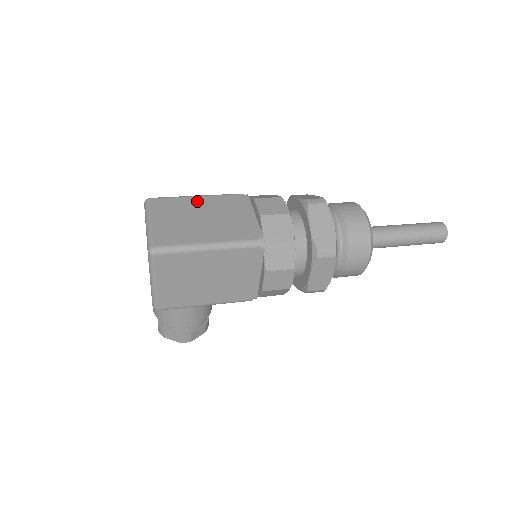
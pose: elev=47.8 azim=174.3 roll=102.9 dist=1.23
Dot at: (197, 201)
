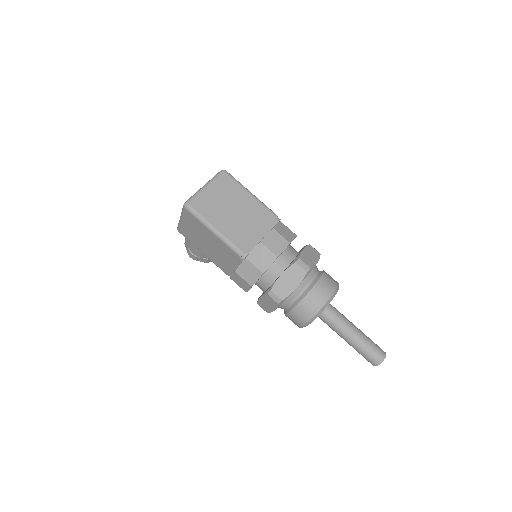
Dot at: (246, 197)
